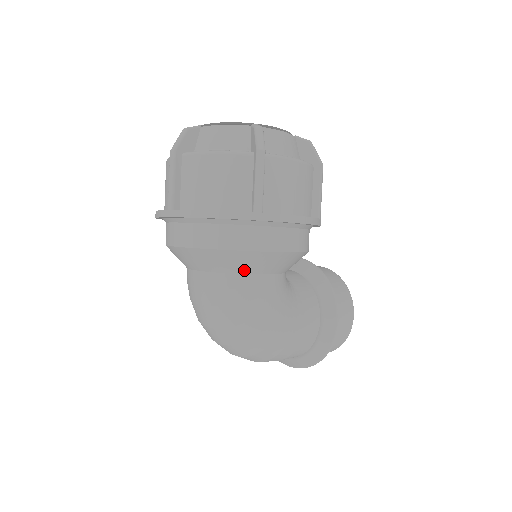
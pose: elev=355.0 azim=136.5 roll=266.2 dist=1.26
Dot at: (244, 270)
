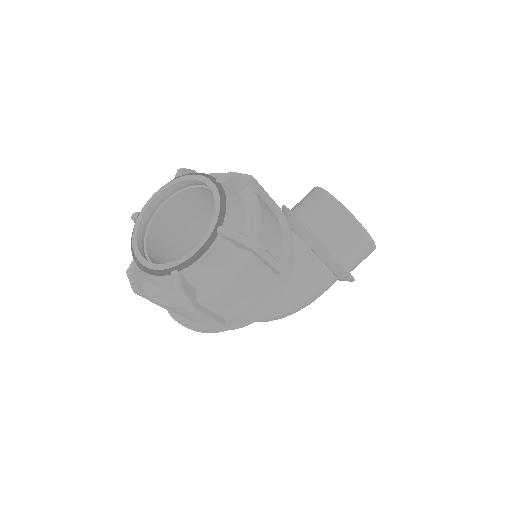
Dot at: occluded
